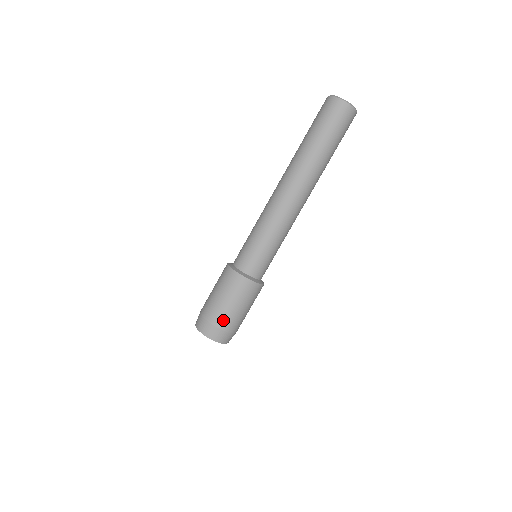
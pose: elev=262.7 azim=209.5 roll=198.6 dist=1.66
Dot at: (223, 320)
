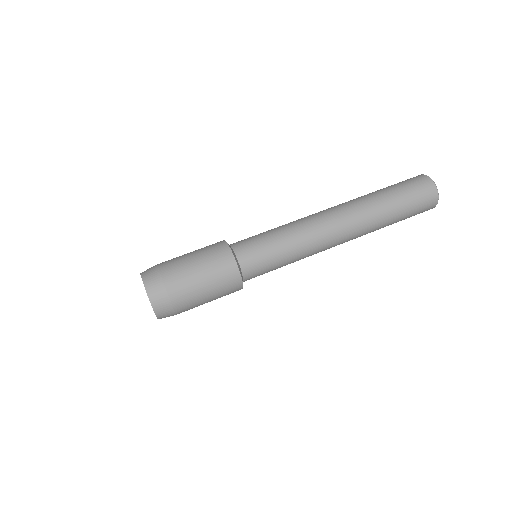
Dot at: (174, 276)
